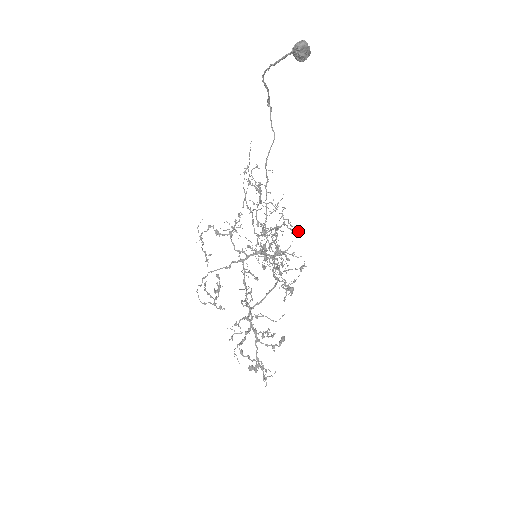
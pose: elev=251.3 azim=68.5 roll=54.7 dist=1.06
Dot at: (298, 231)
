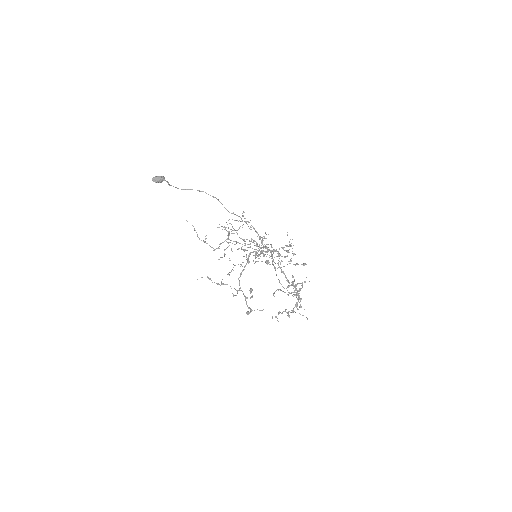
Dot at: occluded
